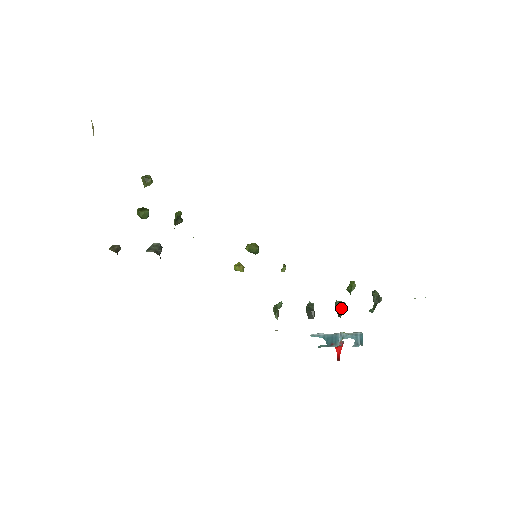
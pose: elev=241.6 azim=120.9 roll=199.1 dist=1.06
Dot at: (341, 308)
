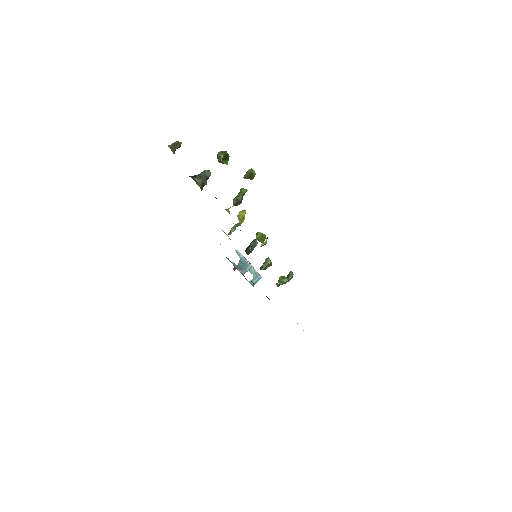
Dot at: (267, 267)
